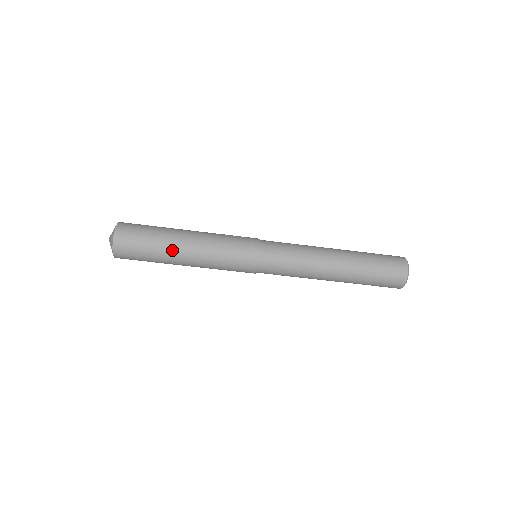
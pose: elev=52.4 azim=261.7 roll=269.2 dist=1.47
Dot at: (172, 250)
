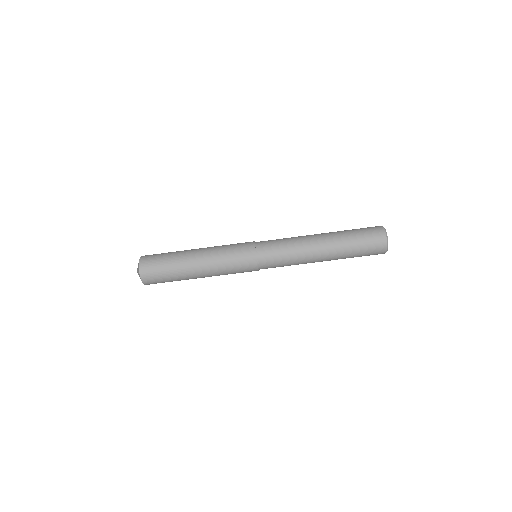
Dot at: (185, 257)
